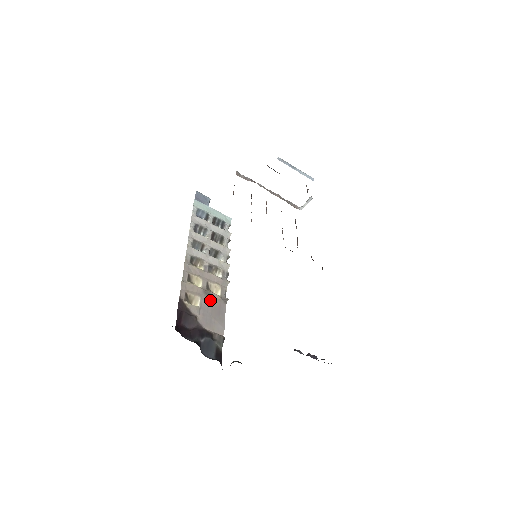
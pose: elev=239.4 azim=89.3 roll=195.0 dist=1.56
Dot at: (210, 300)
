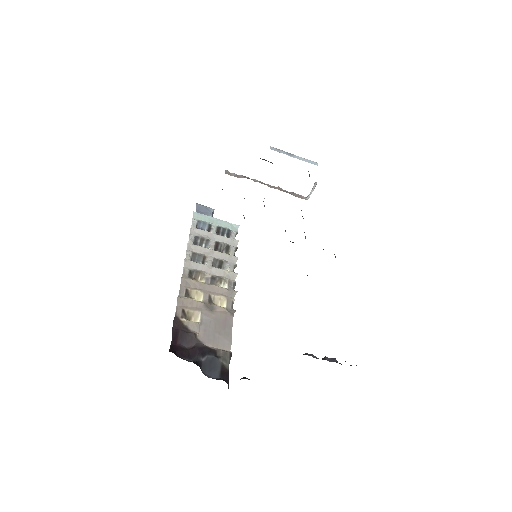
Dot at: (213, 314)
